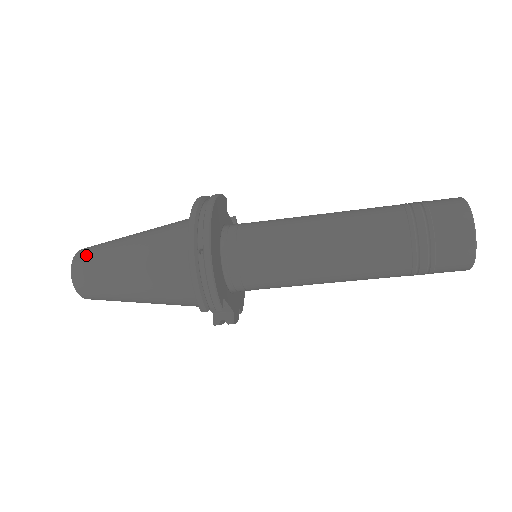
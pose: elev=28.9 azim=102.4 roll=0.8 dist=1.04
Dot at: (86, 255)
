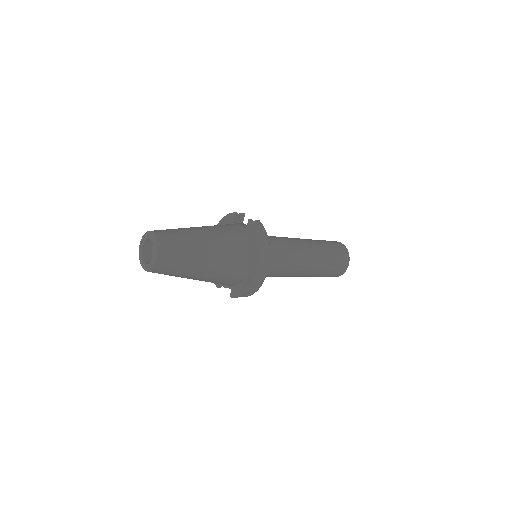
Dot at: (170, 255)
